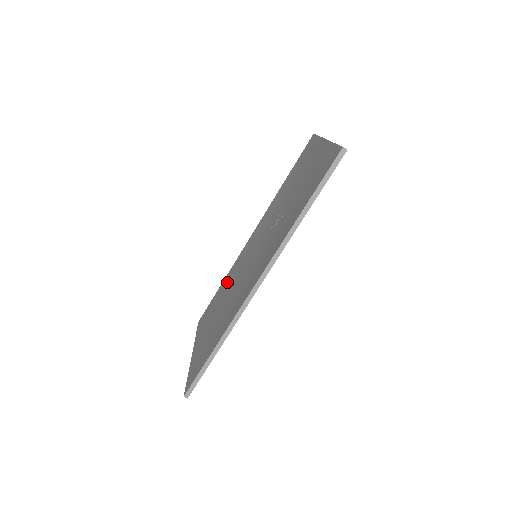
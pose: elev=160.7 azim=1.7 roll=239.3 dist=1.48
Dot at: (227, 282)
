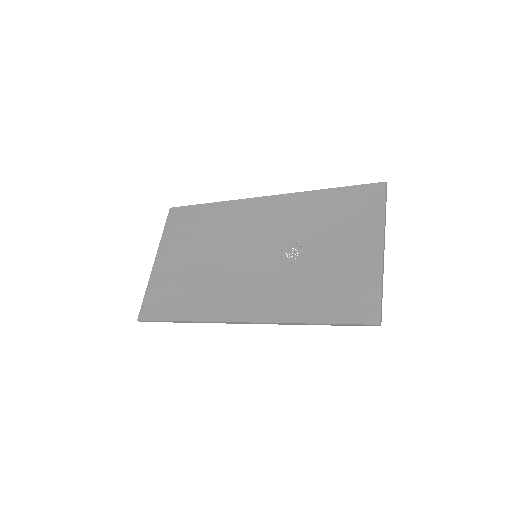
Dot at: (217, 220)
